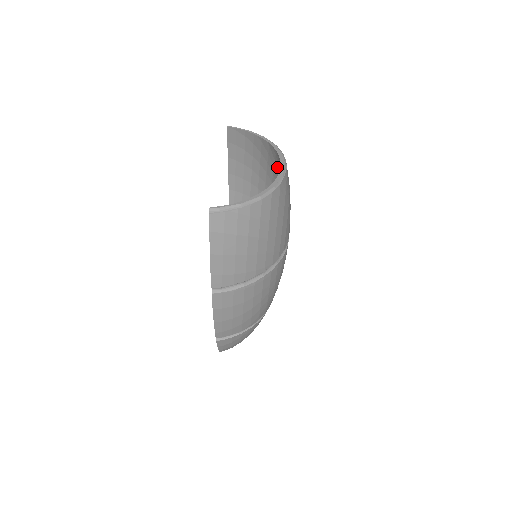
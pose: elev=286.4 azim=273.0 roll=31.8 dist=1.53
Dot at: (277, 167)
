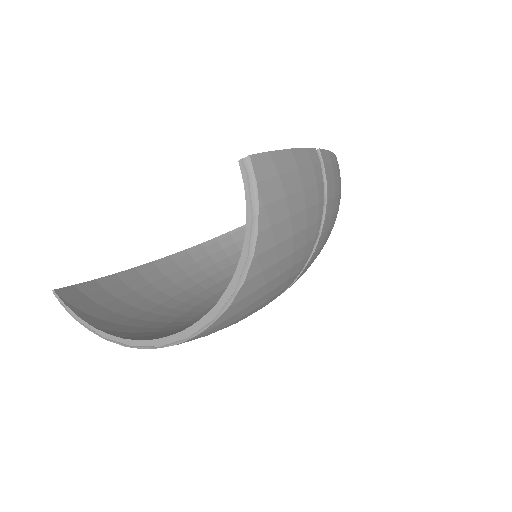
Dot at: occluded
